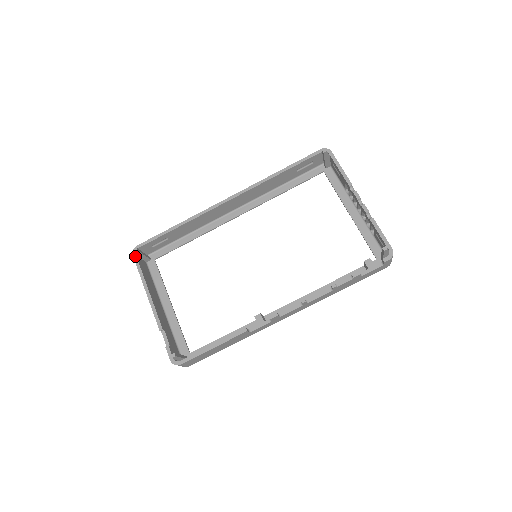
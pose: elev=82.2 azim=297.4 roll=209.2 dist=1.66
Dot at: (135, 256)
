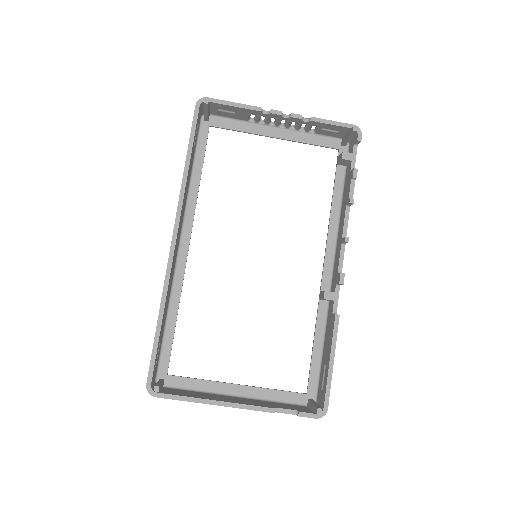
Dot at: (159, 395)
